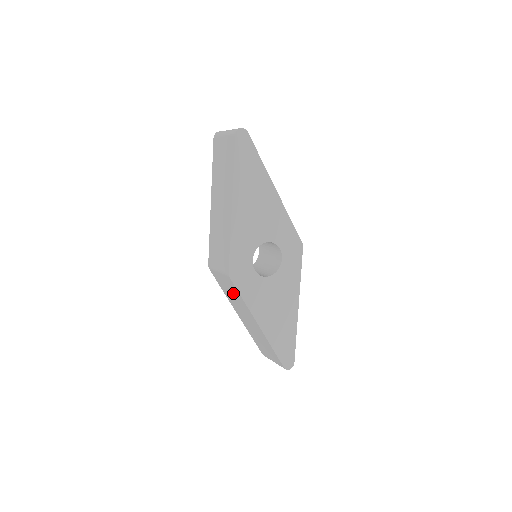
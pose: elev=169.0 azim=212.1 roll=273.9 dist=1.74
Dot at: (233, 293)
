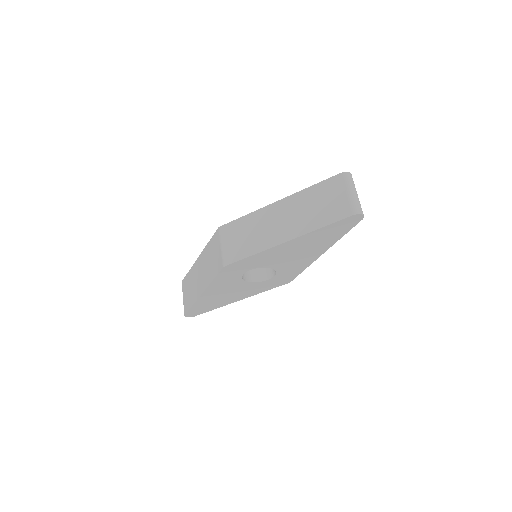
Dot at: (212, 264)
